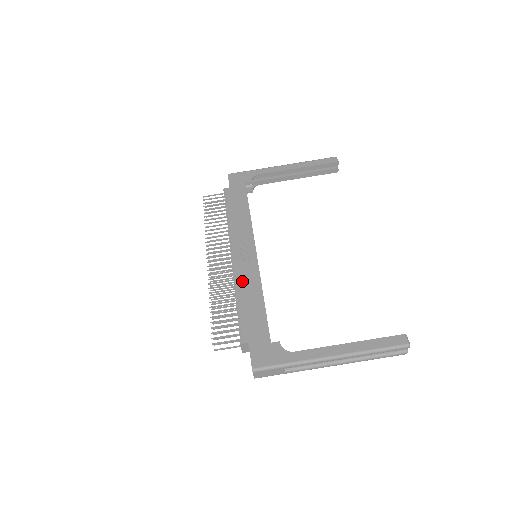
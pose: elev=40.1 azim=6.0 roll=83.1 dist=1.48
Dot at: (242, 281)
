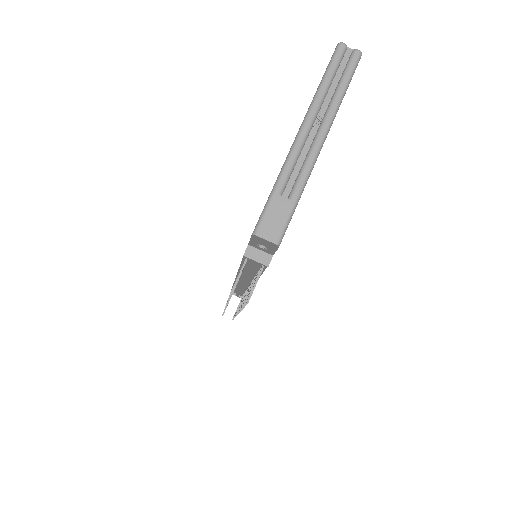
Dot at: occluded
